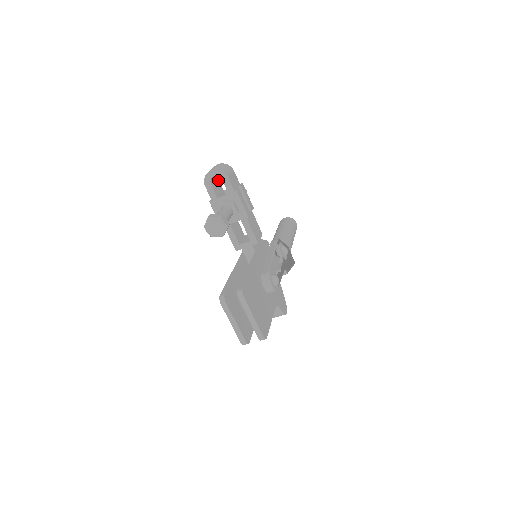
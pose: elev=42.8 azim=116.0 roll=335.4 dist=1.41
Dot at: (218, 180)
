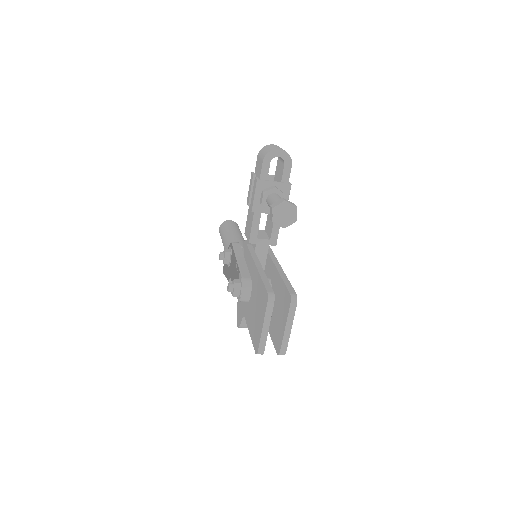
Dot at: occluded
